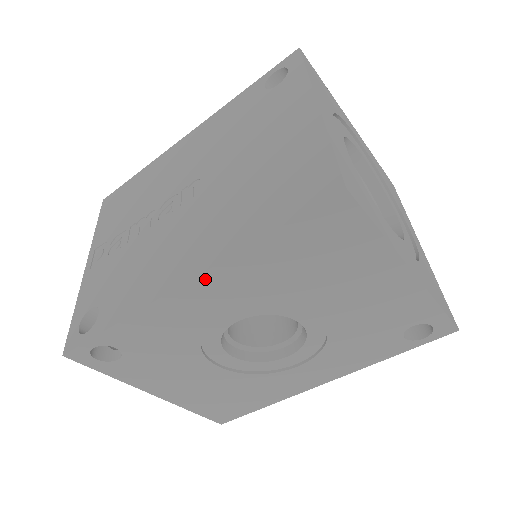
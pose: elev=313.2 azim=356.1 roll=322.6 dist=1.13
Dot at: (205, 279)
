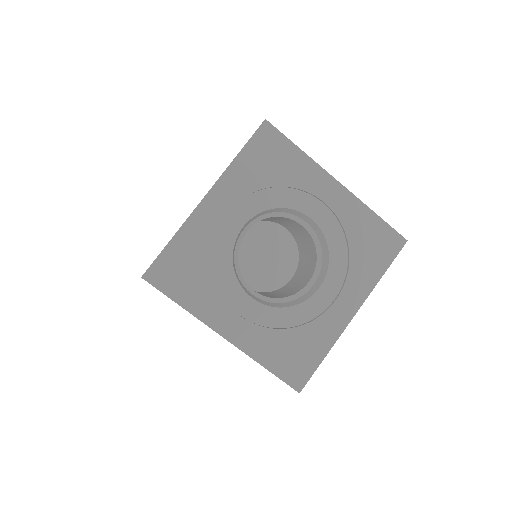
Dot at: occluded
